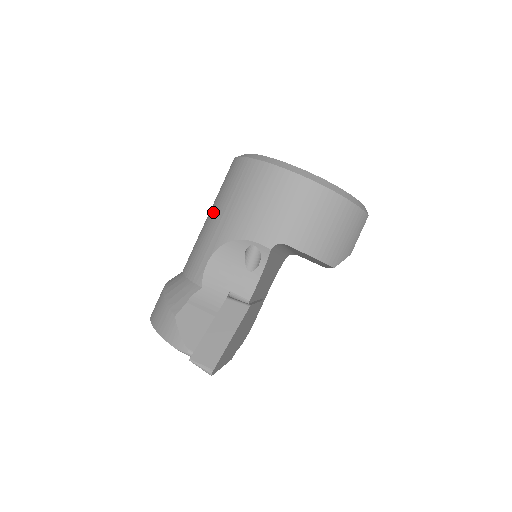
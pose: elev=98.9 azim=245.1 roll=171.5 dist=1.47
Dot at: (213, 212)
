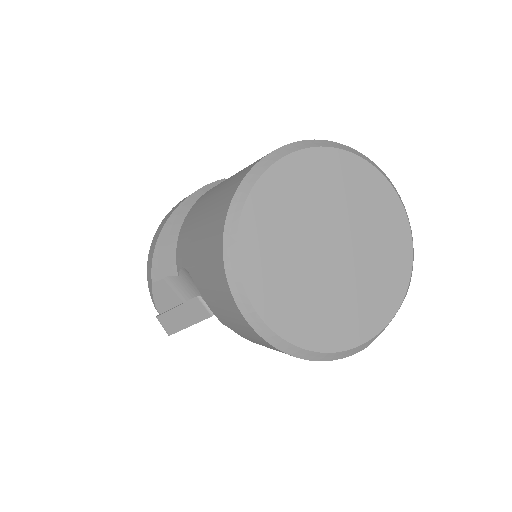
Dot at: (199, 227)
